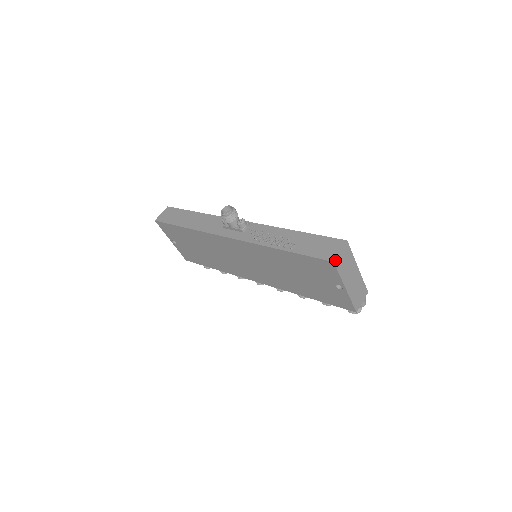
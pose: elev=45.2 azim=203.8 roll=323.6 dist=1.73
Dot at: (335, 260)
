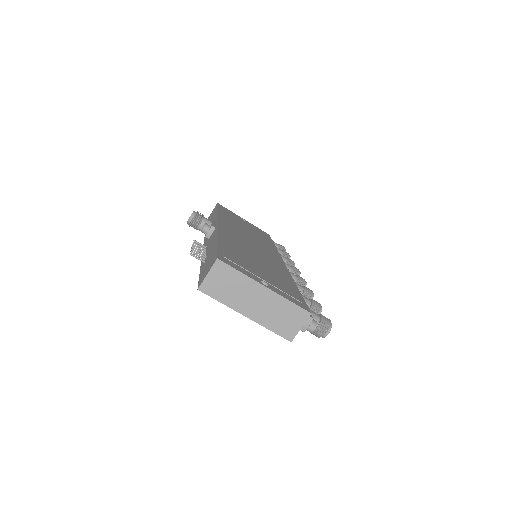
Dot at: (201, 287)
